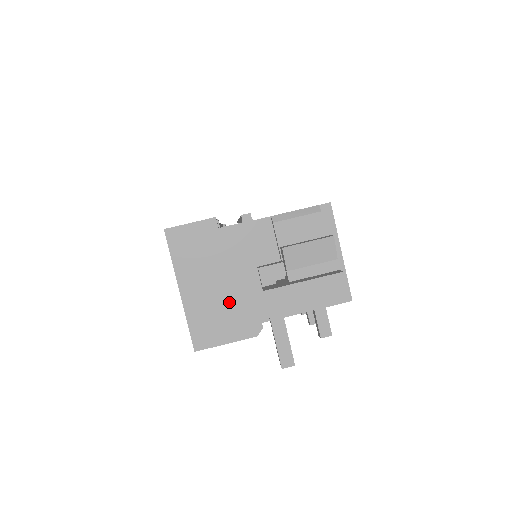
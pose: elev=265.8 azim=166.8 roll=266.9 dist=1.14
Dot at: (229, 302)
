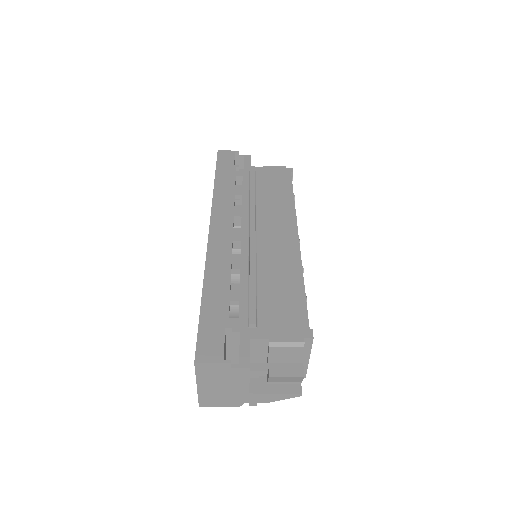
Dot at: (226, 394)
